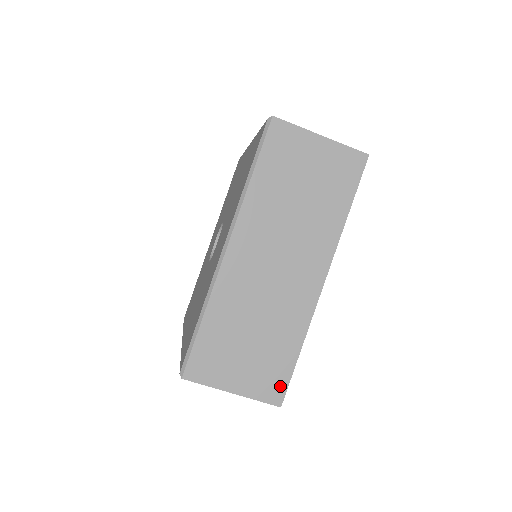
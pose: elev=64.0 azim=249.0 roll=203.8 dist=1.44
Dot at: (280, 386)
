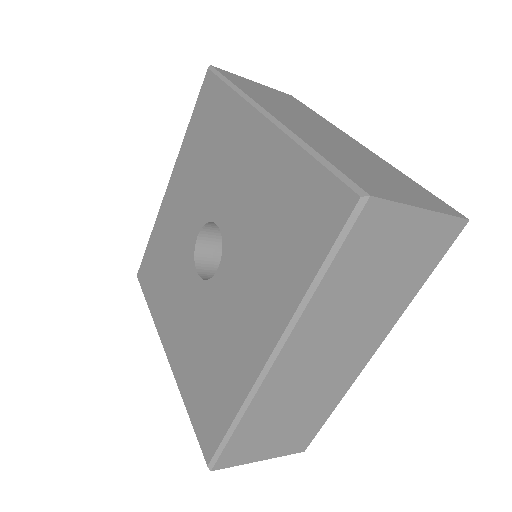
Dot at: (307, 440)
